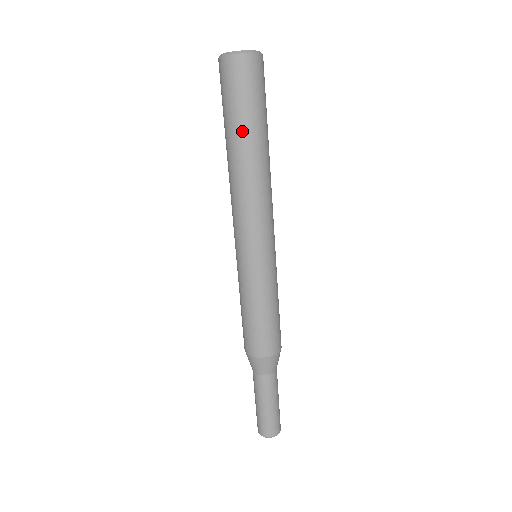
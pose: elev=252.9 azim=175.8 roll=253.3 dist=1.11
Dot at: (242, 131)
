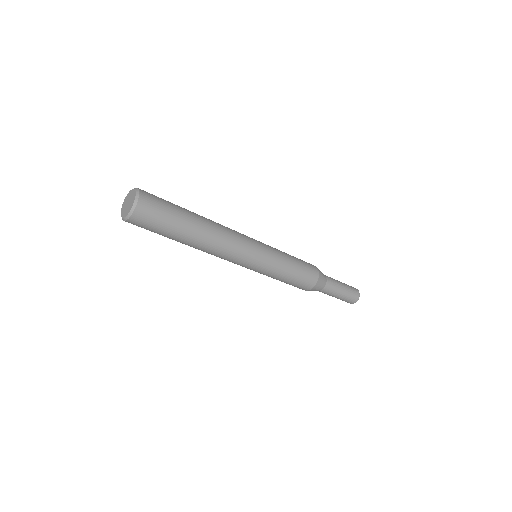
Dot at: (172, 239)
